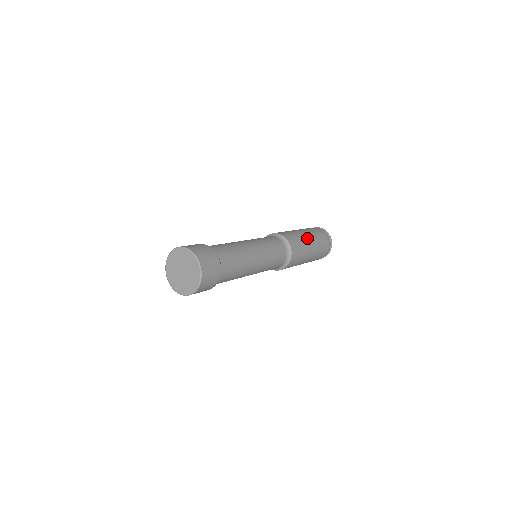
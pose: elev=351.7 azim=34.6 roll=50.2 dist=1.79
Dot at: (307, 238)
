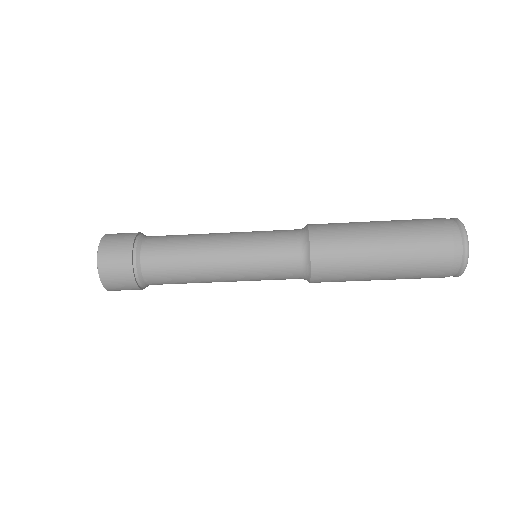
Dot at: (371, 224)
